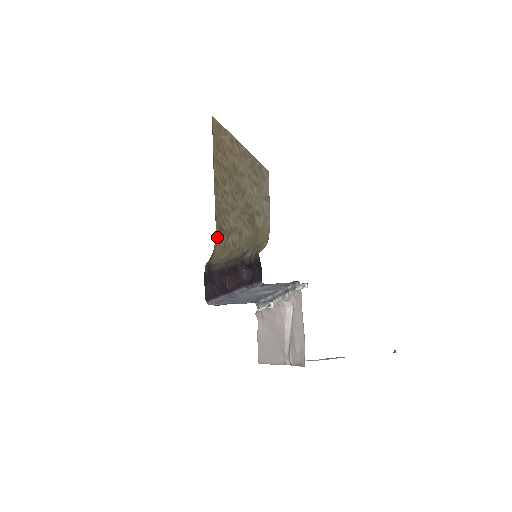
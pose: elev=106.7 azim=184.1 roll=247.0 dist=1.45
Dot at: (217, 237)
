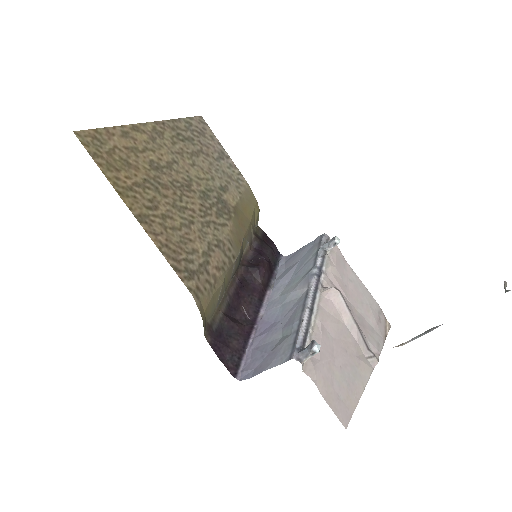
Dot at: (193, 292)
